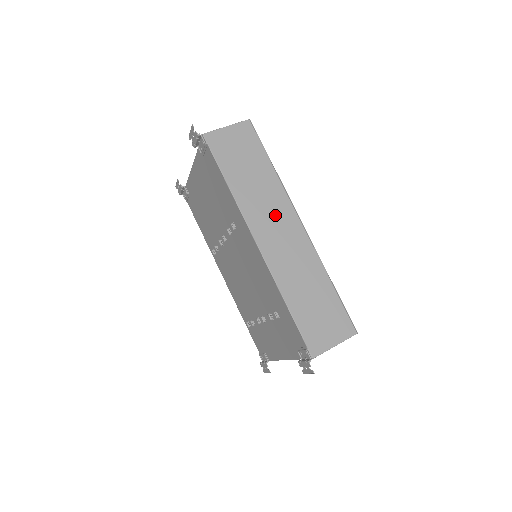
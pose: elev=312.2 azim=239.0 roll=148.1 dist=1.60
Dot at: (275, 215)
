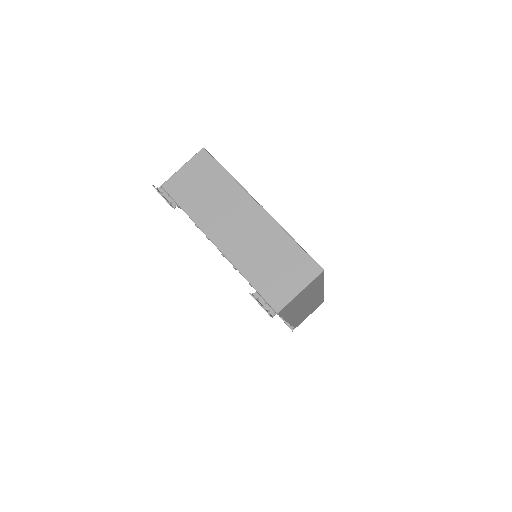
Dot at: (308, 302)
